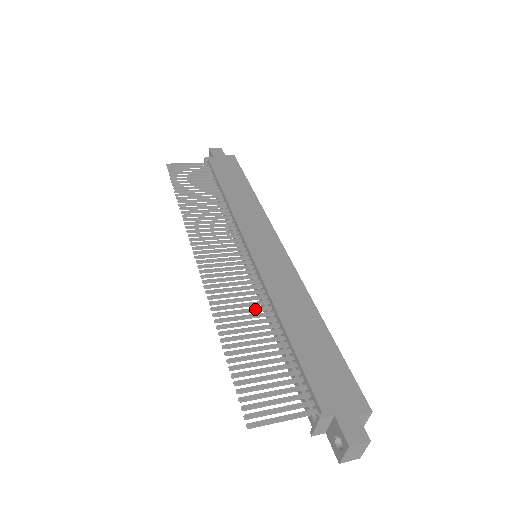
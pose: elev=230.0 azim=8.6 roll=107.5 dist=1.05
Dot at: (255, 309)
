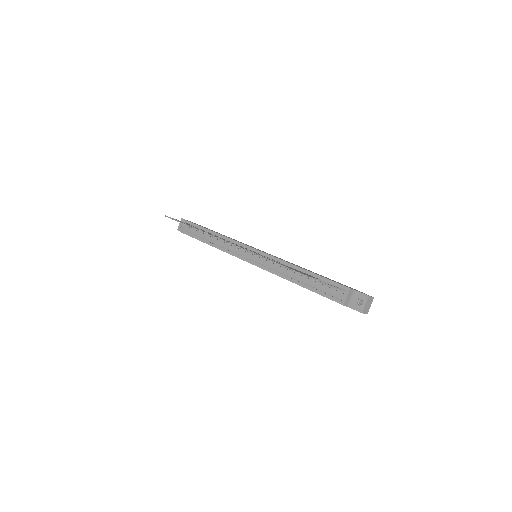
Dot at: (283, 264)
